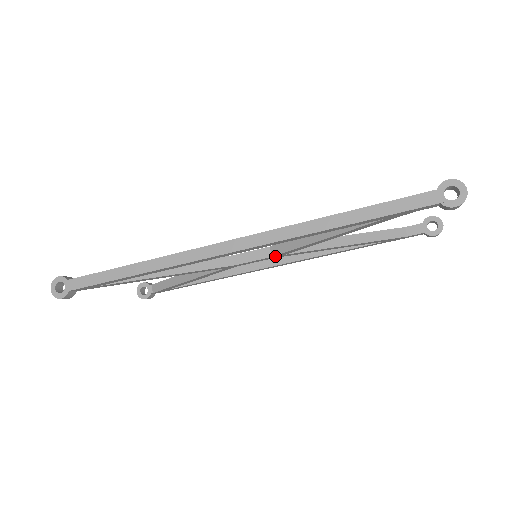
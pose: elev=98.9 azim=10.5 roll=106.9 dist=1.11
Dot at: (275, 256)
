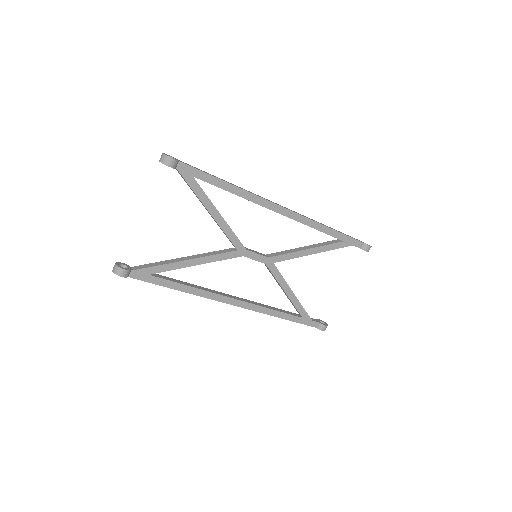
Dot at: (269, 259)
